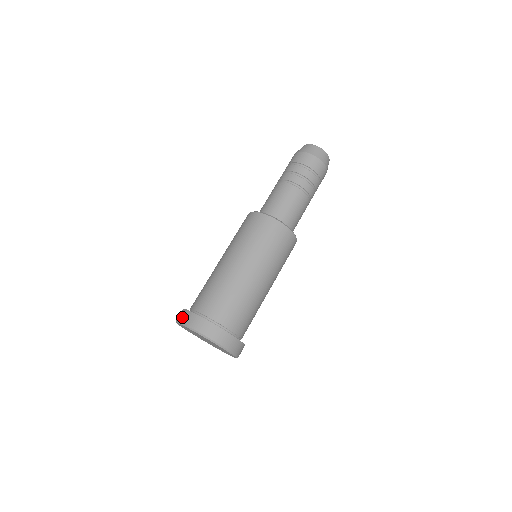
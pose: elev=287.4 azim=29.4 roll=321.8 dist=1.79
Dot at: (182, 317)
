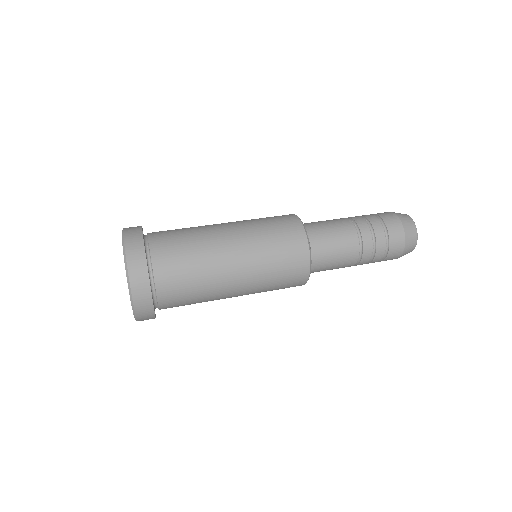
Dot at: occluded
